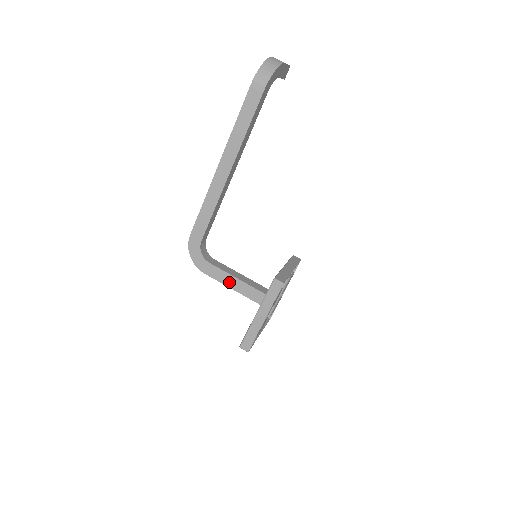
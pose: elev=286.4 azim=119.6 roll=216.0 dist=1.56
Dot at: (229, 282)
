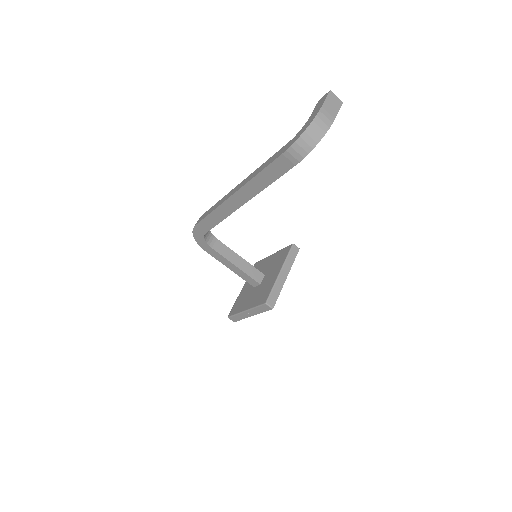
Dot at: (227, 264)
